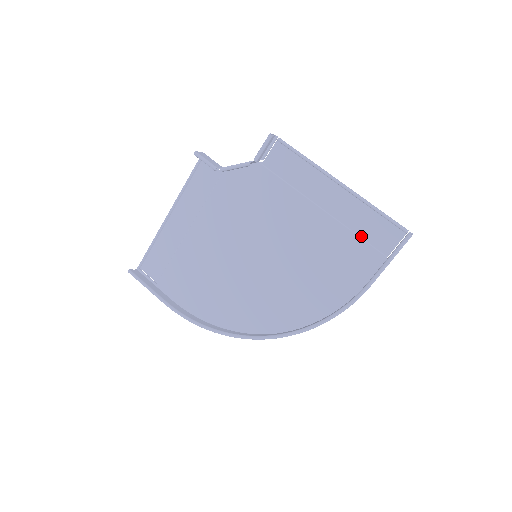
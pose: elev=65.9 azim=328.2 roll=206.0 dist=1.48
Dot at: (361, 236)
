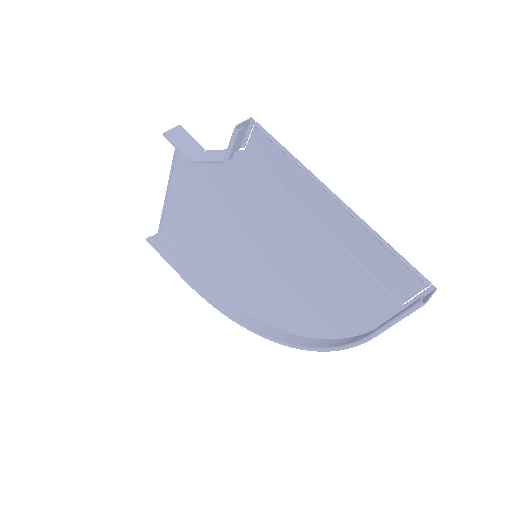
Dot at: (369, 270)
